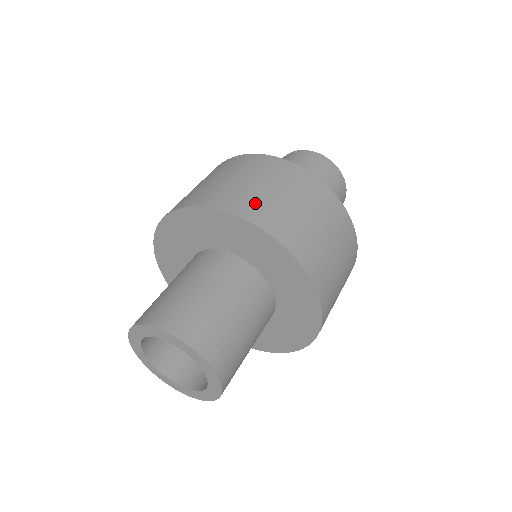
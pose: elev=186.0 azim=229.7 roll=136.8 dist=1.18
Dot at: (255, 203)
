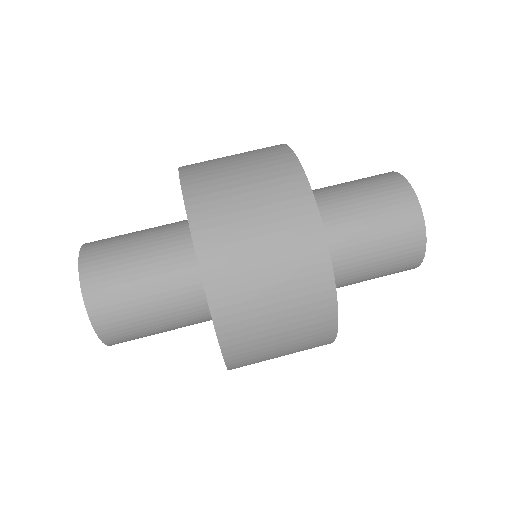
Dot at: occluded
